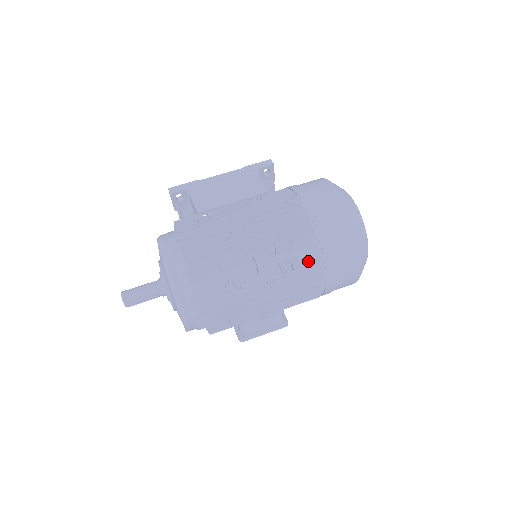
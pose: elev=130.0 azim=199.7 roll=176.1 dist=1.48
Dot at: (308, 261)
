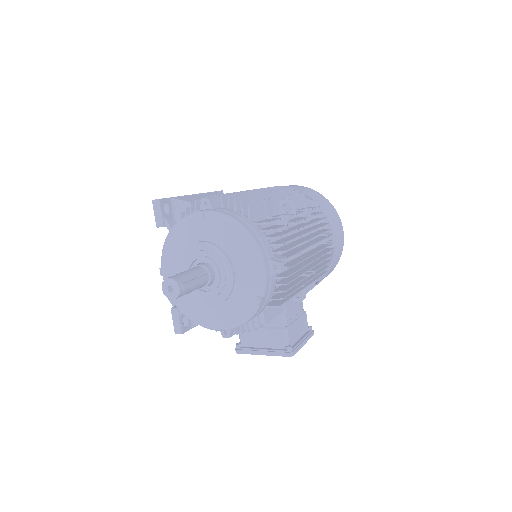
Dot at: (315, 208)
